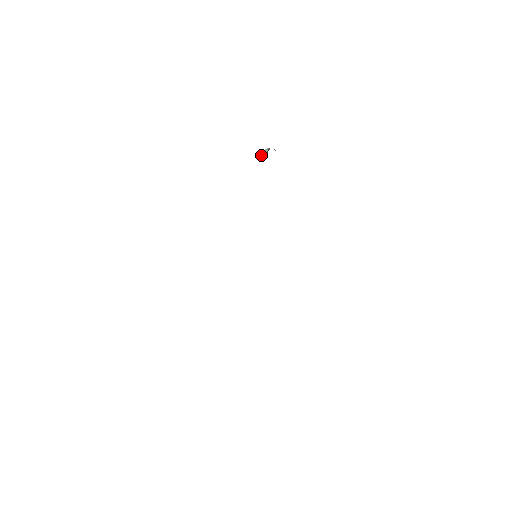
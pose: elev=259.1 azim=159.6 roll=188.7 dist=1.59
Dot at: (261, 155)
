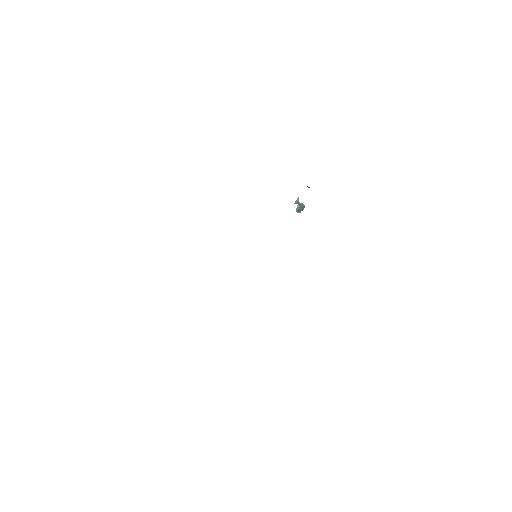
Dot at: (296, 200)
